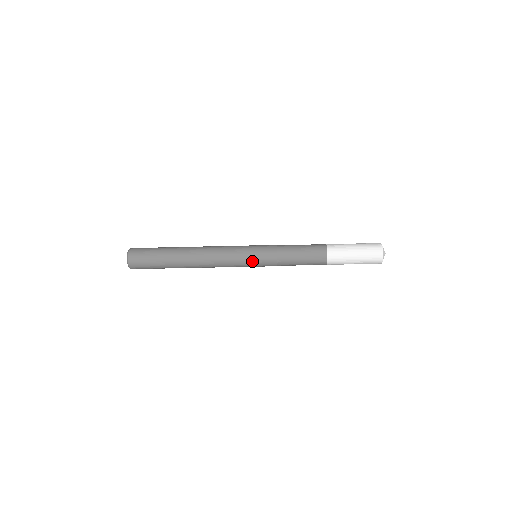
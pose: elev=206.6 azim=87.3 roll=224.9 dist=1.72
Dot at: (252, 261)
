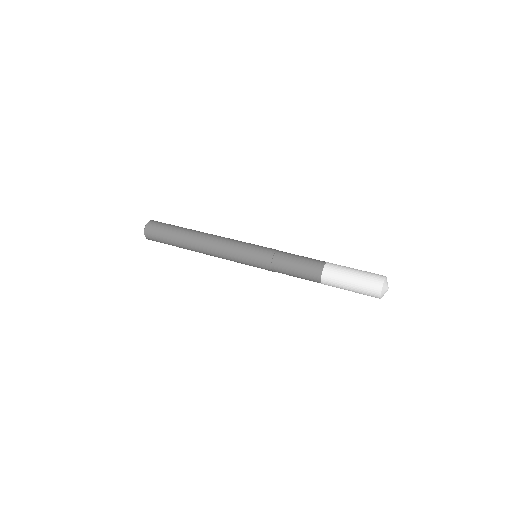
Dot at: occluded
